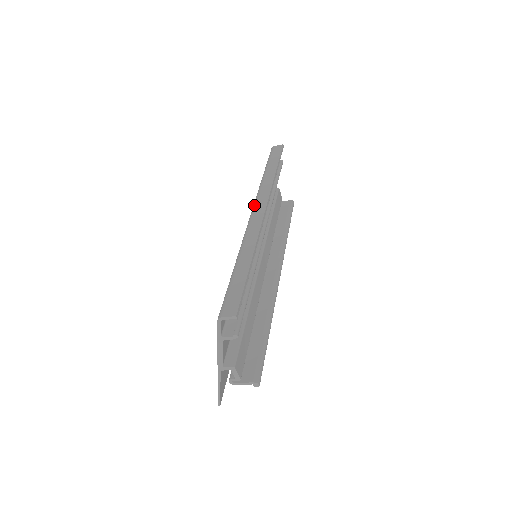
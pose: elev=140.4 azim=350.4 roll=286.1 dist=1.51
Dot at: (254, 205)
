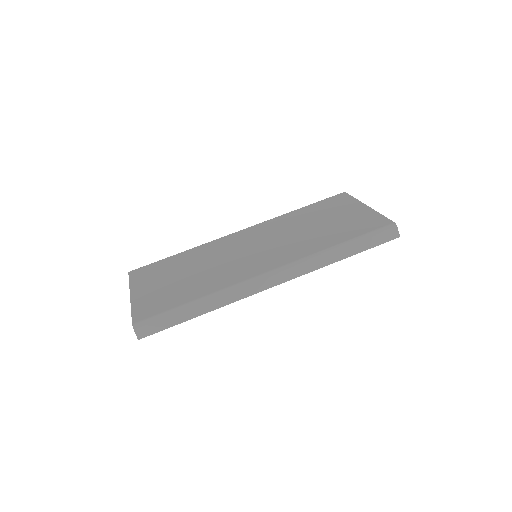
Dot at: (280, 270)
